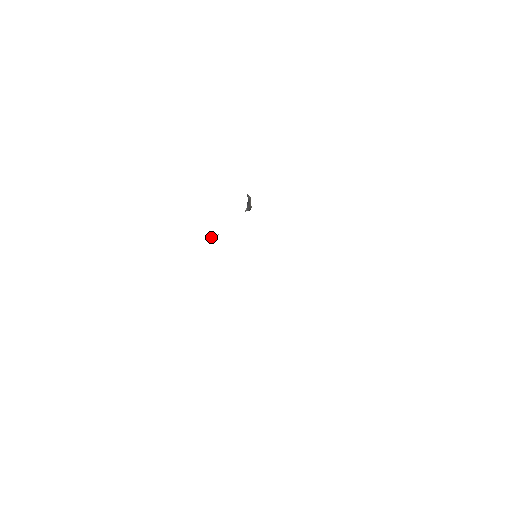
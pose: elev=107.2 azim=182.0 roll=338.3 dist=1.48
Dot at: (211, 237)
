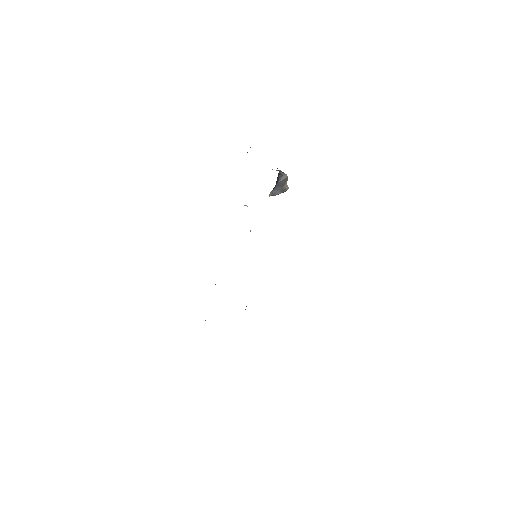
Dot at: occluded
